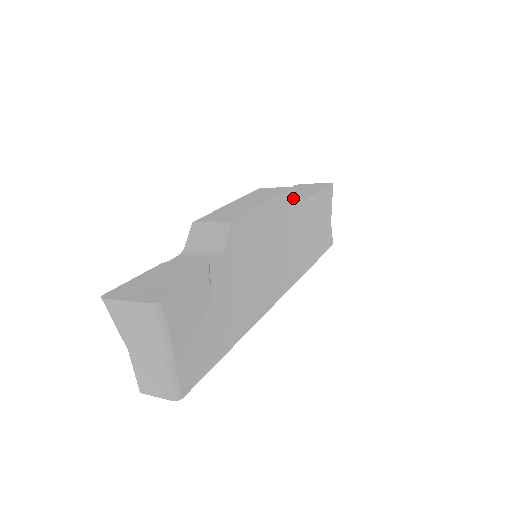
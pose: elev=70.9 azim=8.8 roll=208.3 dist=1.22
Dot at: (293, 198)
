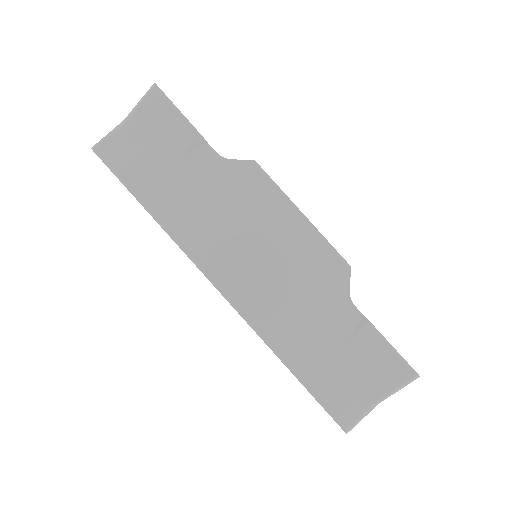
Dot at: (340, 274)
